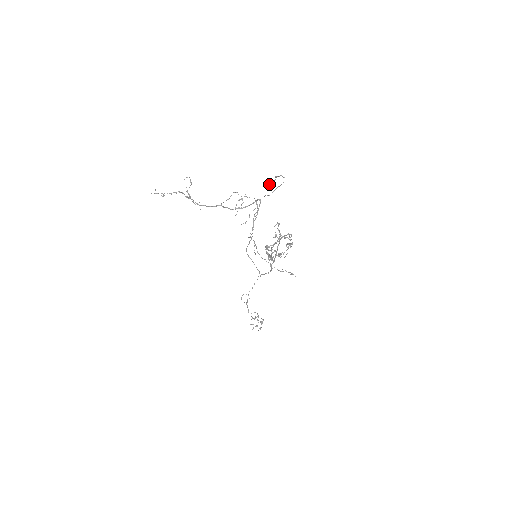
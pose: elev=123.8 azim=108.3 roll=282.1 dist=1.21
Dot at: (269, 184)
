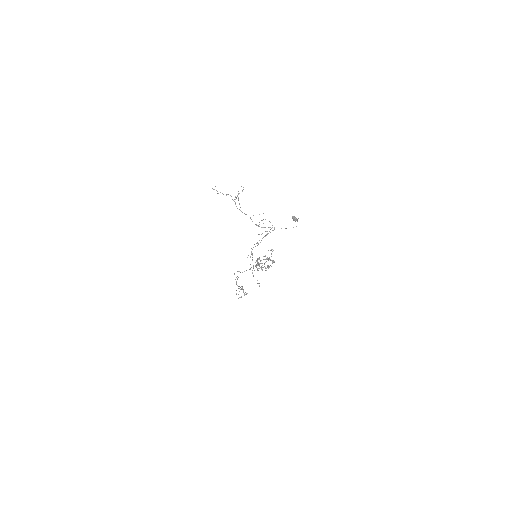
Dot at: (293, 219)
